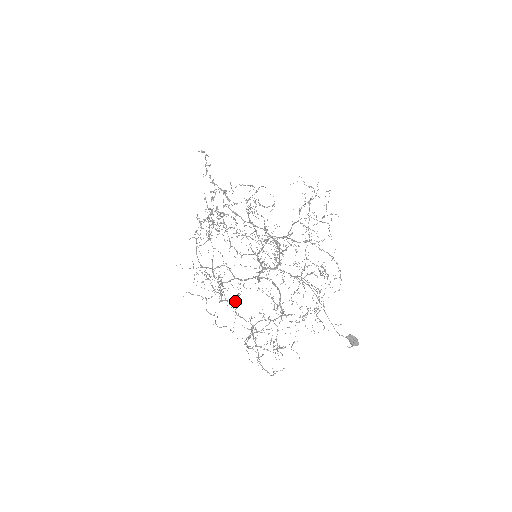
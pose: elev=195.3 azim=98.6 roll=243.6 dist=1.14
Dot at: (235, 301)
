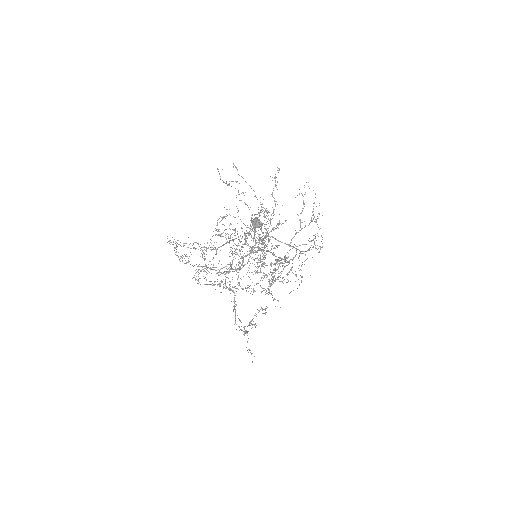
Dot at: (236, 305)
